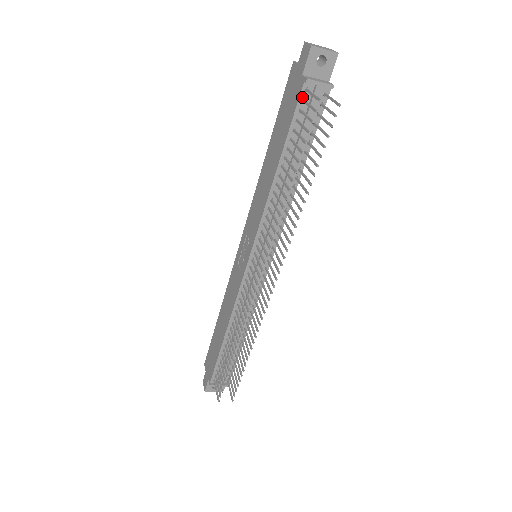
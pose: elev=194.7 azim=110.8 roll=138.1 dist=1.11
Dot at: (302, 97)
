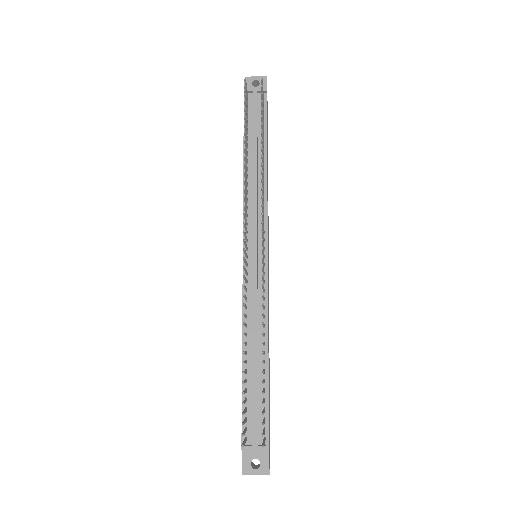
Dot at: occluded
